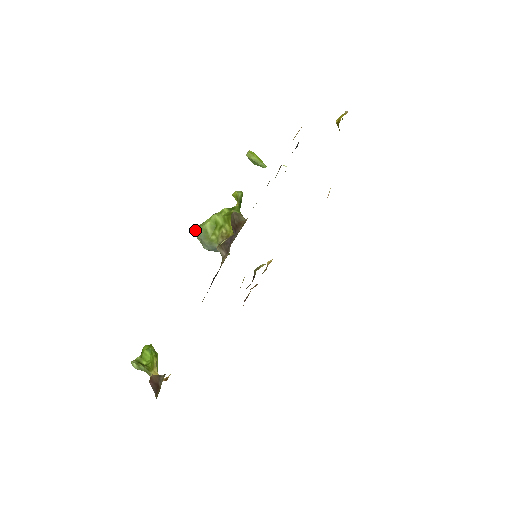
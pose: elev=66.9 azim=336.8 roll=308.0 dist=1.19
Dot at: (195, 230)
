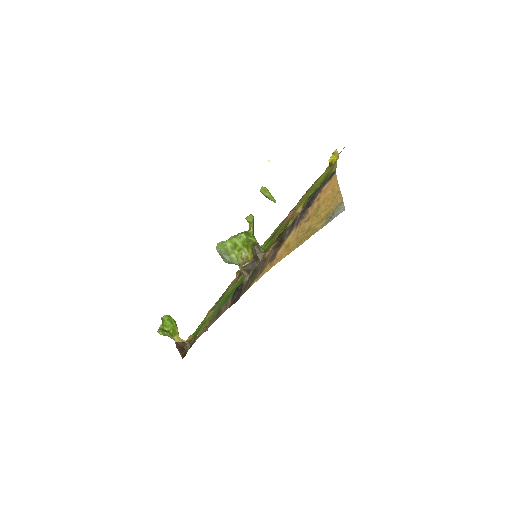
Dot at: (217, 248)
